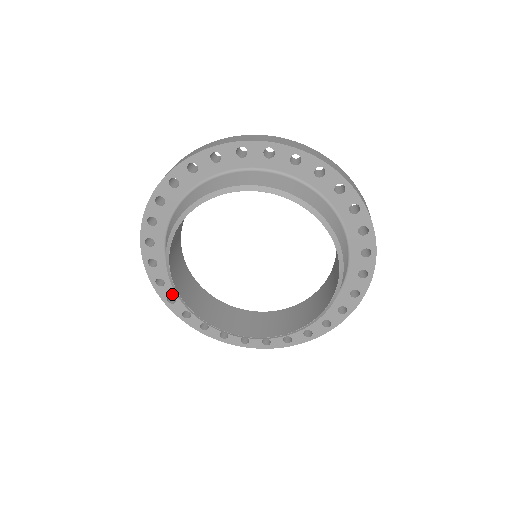
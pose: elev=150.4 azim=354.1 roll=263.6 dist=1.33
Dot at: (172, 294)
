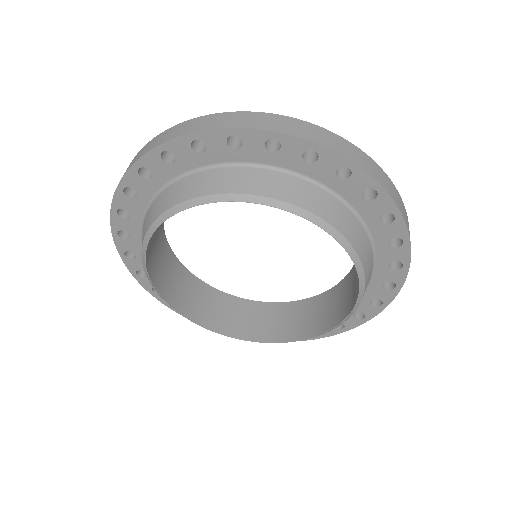
Dot at: occluded
